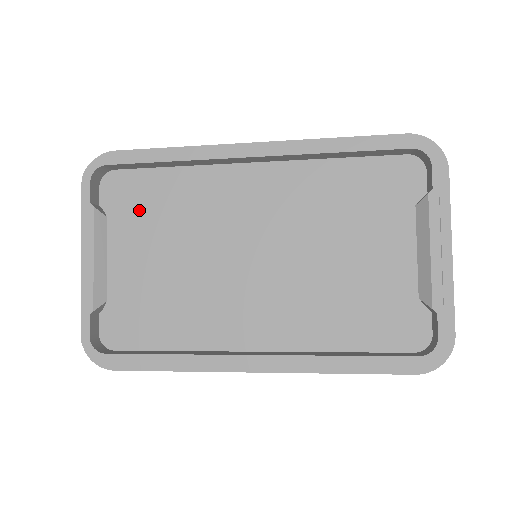
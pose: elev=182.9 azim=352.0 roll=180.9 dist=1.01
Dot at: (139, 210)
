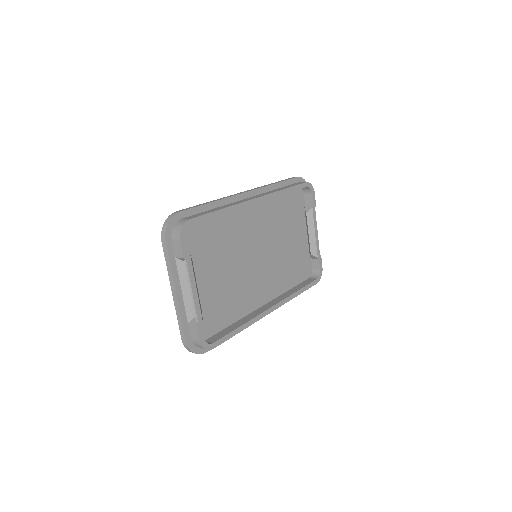
Dot at: (202, 248)
